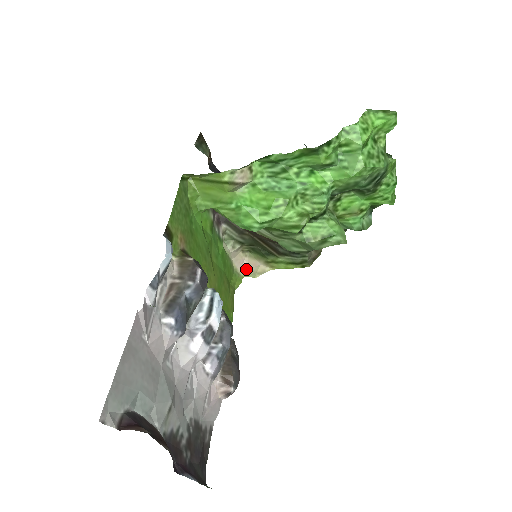
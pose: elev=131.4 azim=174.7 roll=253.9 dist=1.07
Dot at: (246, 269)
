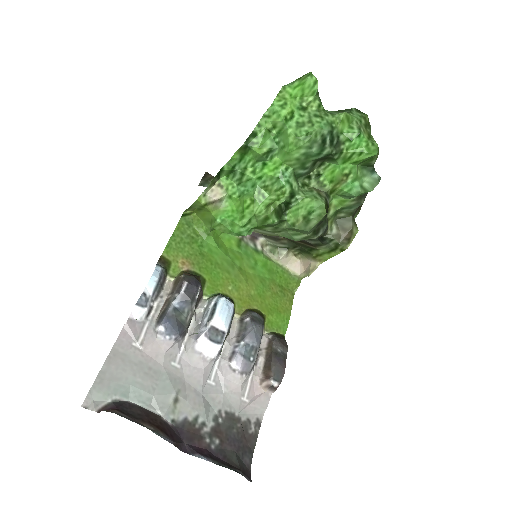
Dot at: (304, 270)
